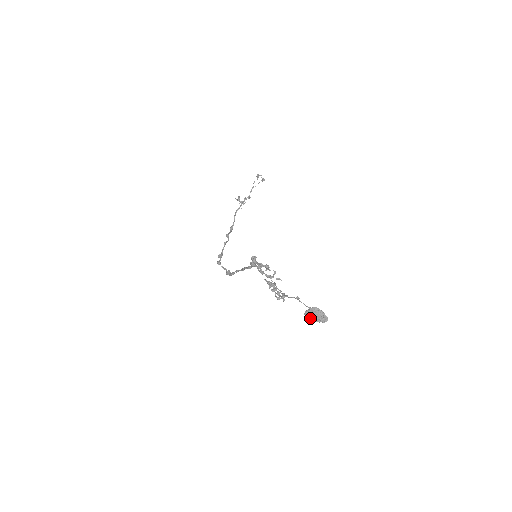
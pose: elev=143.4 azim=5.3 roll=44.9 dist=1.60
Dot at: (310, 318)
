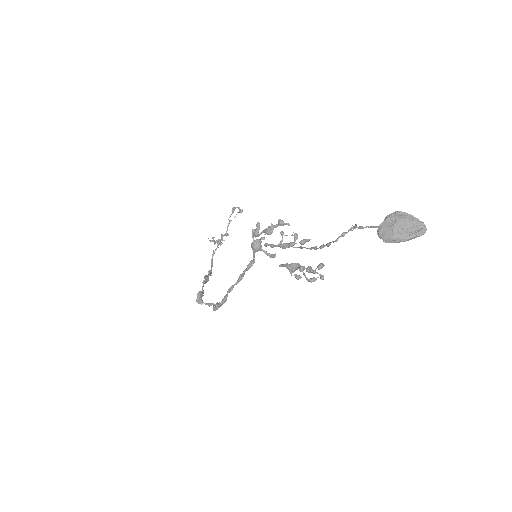
Dot at: (391, 235)
